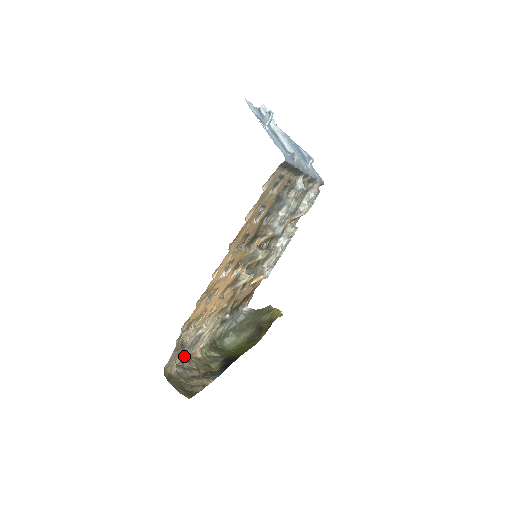
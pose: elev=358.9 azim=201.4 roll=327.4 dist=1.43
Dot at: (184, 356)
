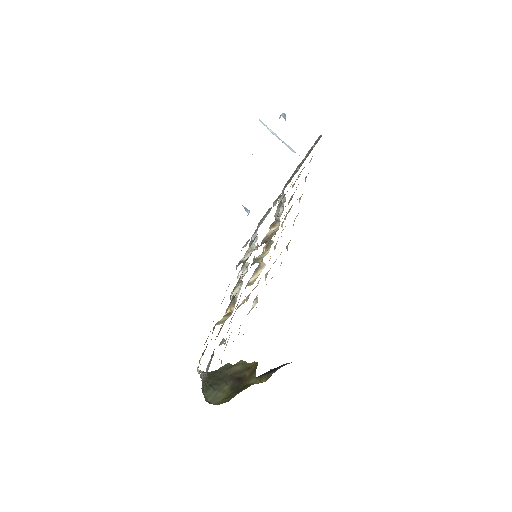
Dot at: occluded
